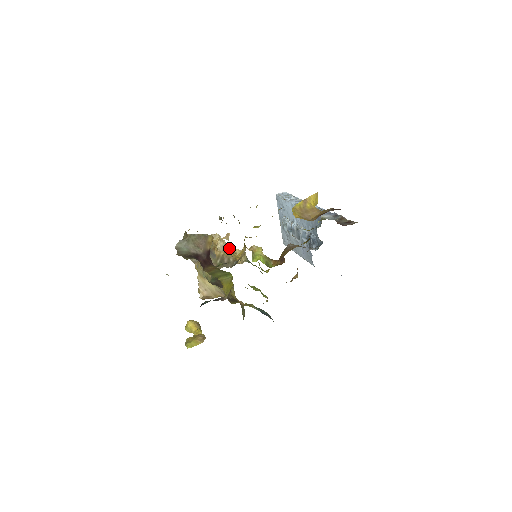
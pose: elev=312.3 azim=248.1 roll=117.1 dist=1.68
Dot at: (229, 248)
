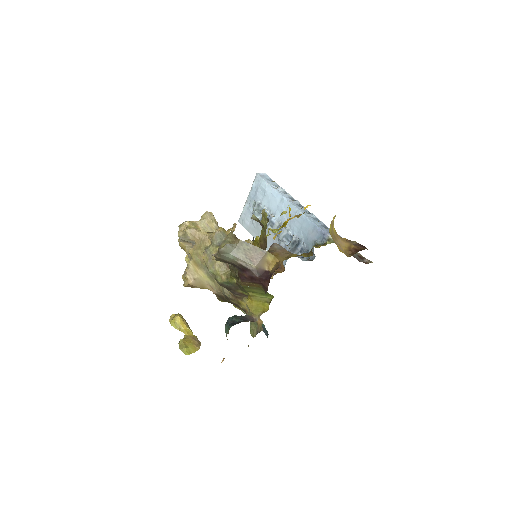
Dot at: occluded
